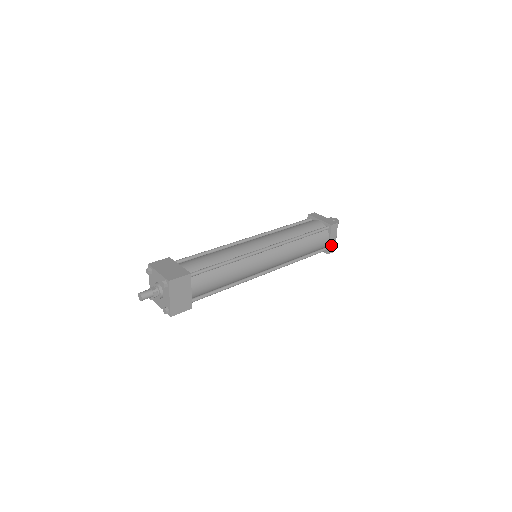
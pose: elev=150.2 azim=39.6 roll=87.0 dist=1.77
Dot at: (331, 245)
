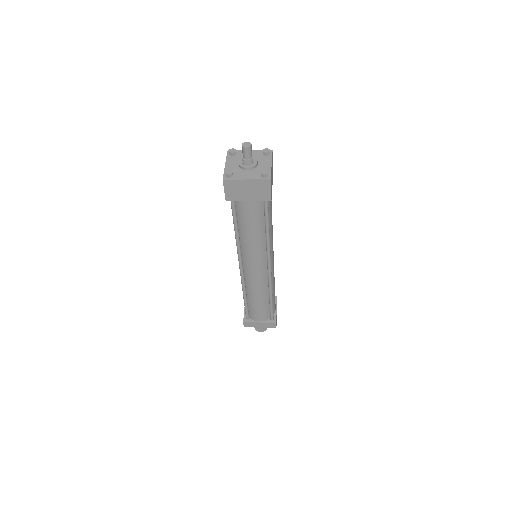
Dot at: (276, 317)
